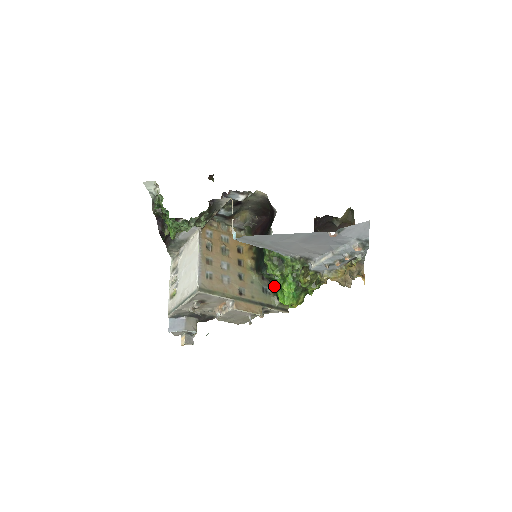
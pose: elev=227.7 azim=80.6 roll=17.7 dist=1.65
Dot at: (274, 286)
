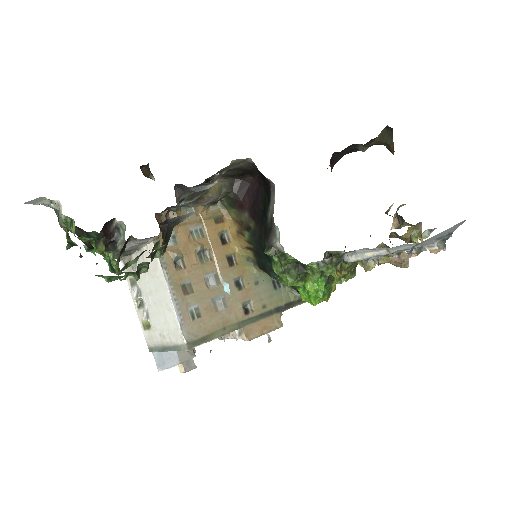
Dot at: occluded
